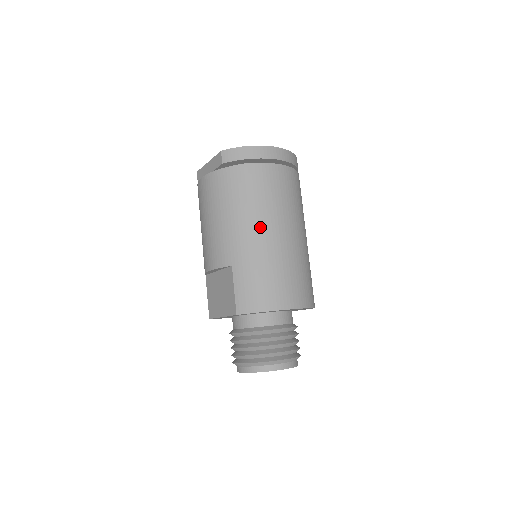
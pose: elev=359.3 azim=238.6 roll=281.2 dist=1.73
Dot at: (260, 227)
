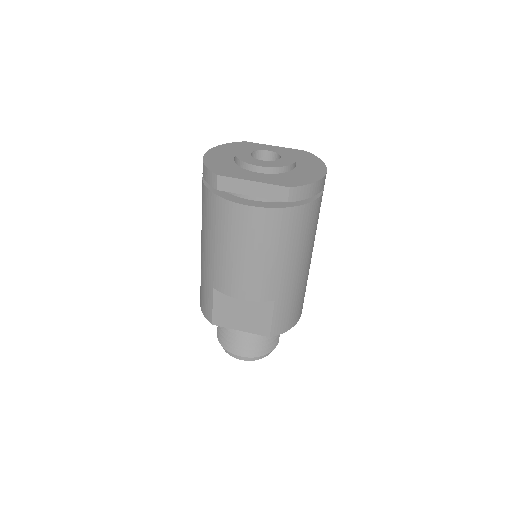
Dot at: (304, 262)
